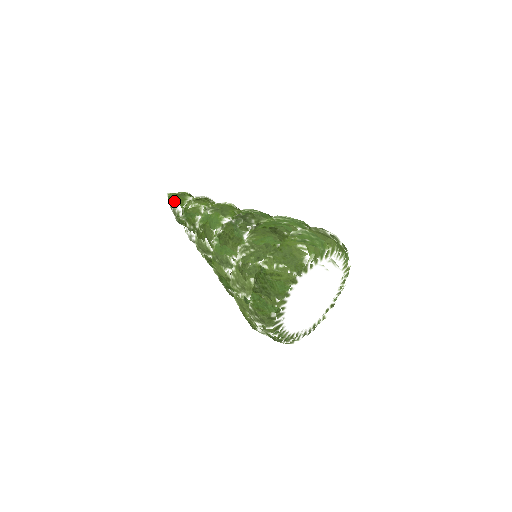
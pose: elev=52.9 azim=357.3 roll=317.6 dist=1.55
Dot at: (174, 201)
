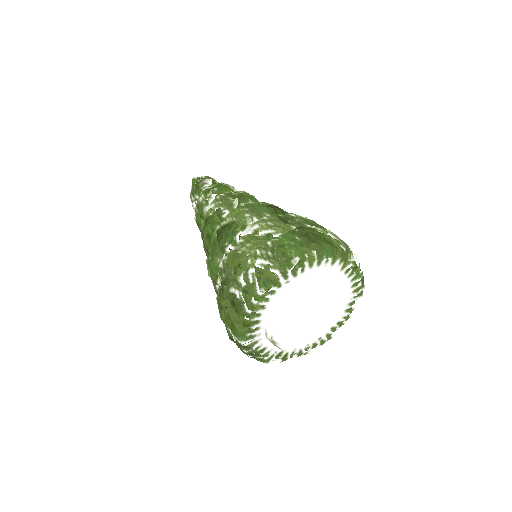
Dot at: occluded
